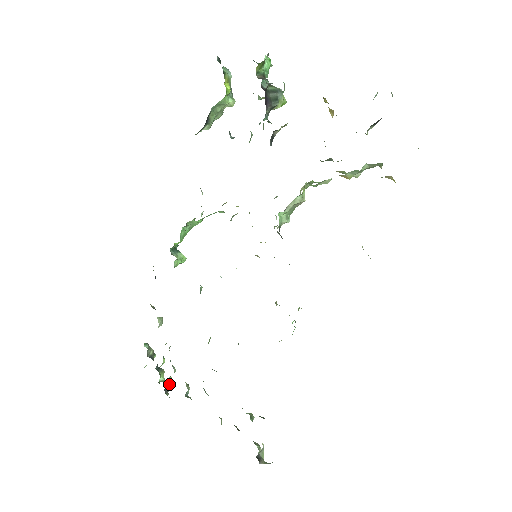
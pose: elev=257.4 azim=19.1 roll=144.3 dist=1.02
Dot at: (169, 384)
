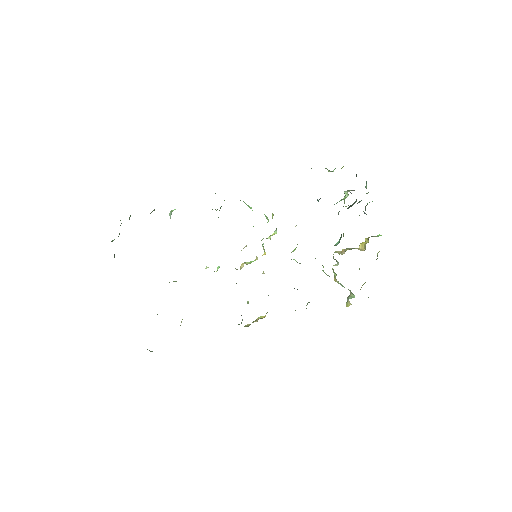
Dot at: occluded
